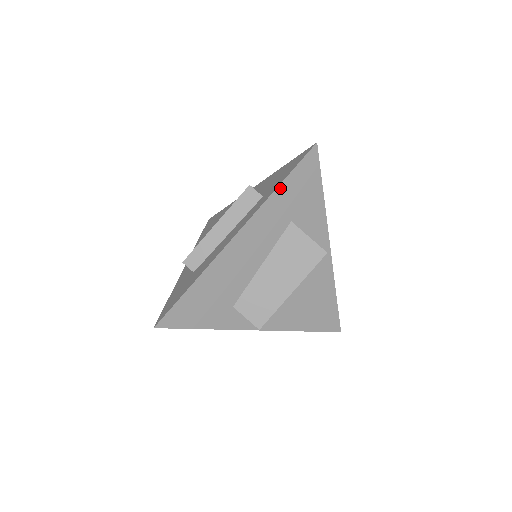
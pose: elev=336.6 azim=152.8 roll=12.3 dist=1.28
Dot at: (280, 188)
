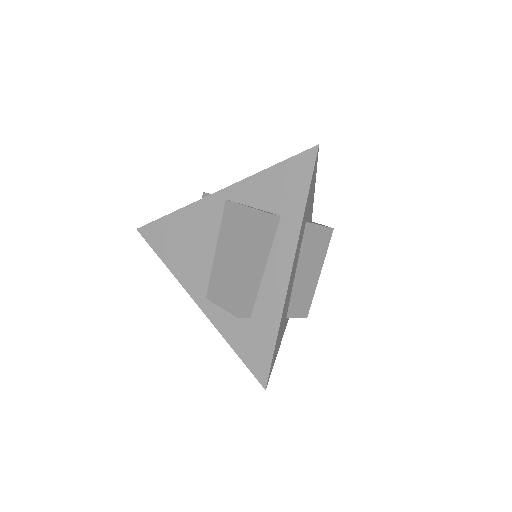
Dot at: (306, 206)
